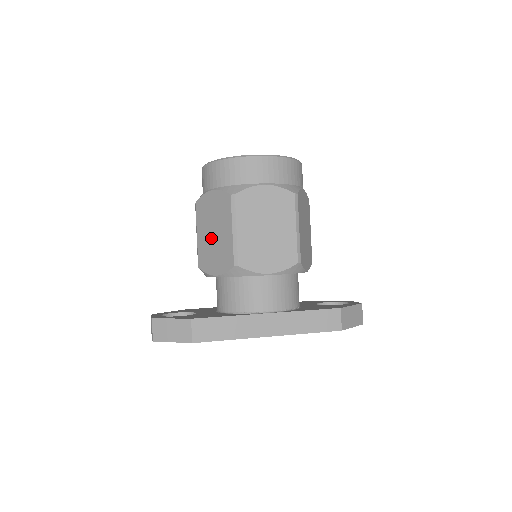
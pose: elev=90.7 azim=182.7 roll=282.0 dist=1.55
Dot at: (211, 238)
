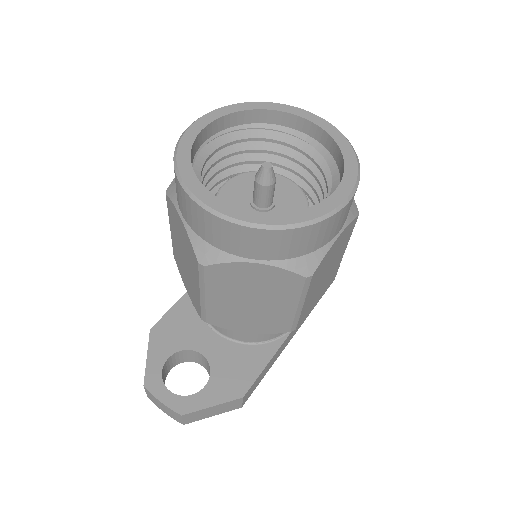
Dot at: (244, 306)
